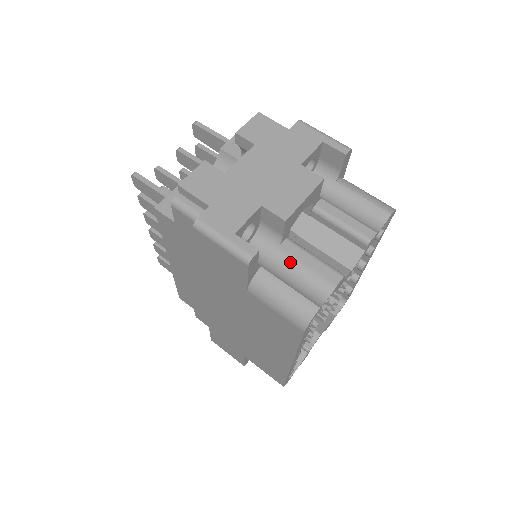
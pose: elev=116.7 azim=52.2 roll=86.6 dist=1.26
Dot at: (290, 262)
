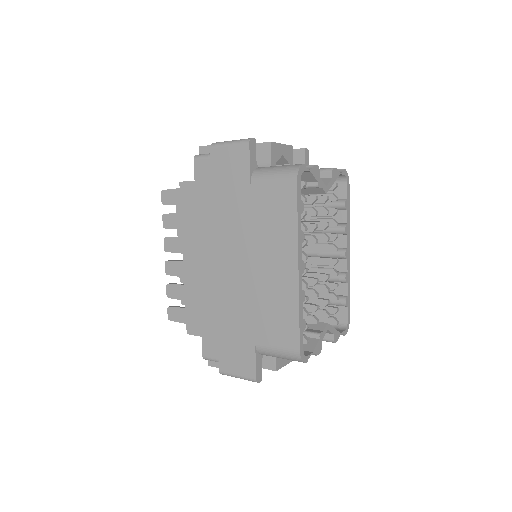
Dot at: occluded
